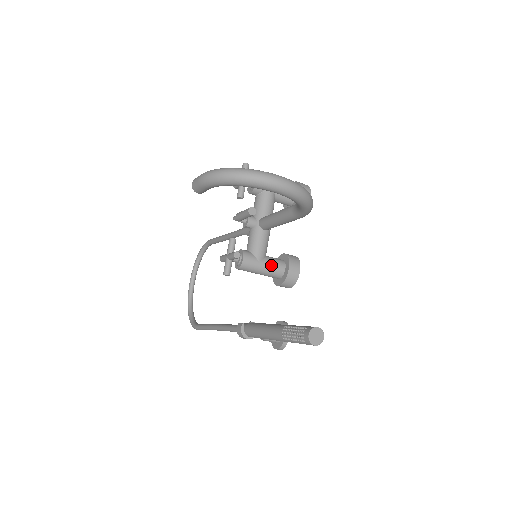
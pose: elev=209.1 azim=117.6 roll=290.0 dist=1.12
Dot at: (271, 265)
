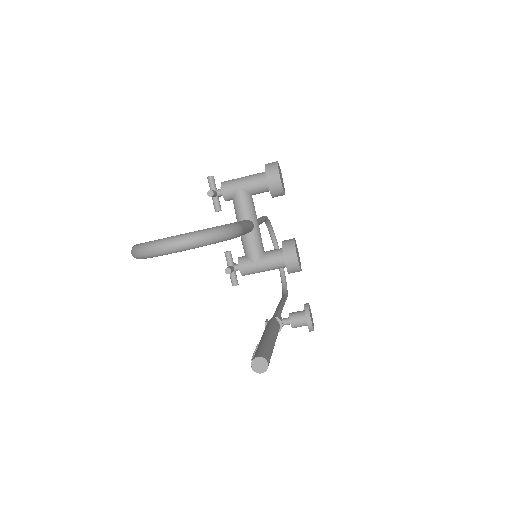
Dot at: (269, 262)
